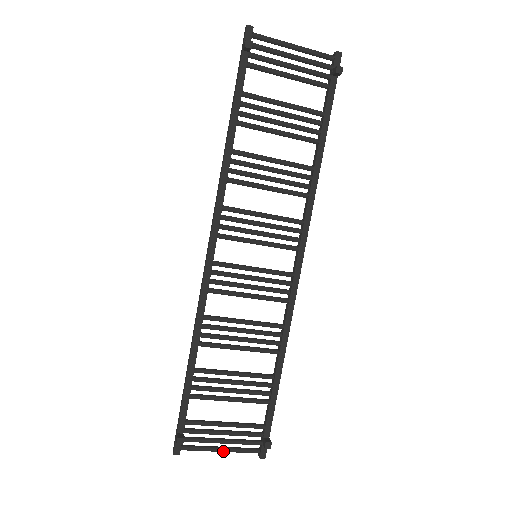
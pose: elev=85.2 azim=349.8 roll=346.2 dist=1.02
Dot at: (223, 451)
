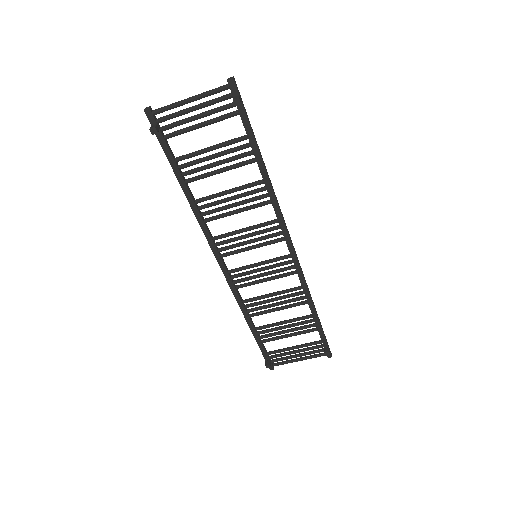
Dot at: occluded
